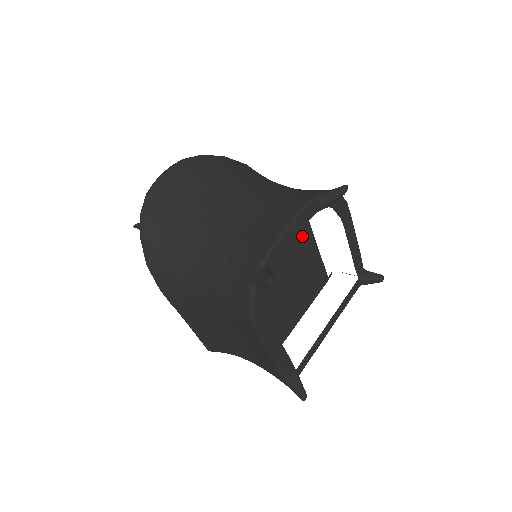
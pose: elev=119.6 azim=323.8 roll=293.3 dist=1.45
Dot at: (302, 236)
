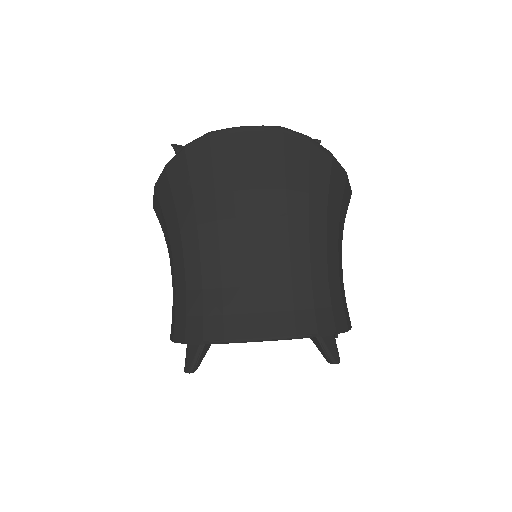
Dot at: occluded
